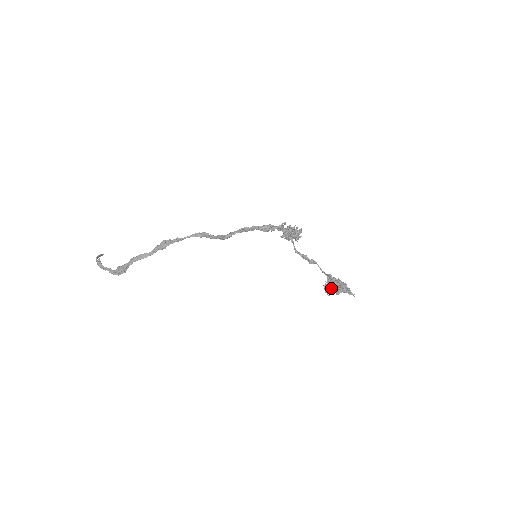
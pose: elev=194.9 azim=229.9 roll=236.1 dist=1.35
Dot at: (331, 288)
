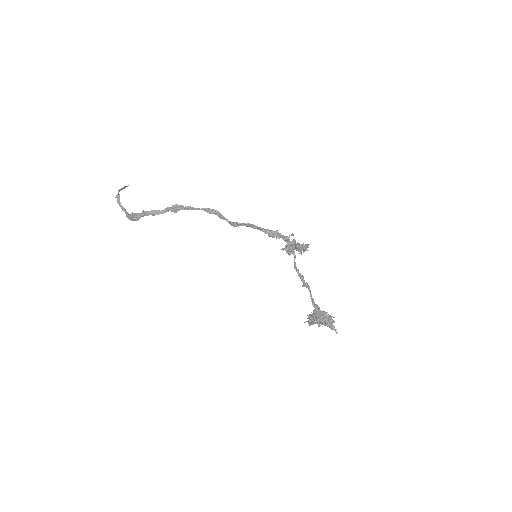
Dot at: (312, 323)
